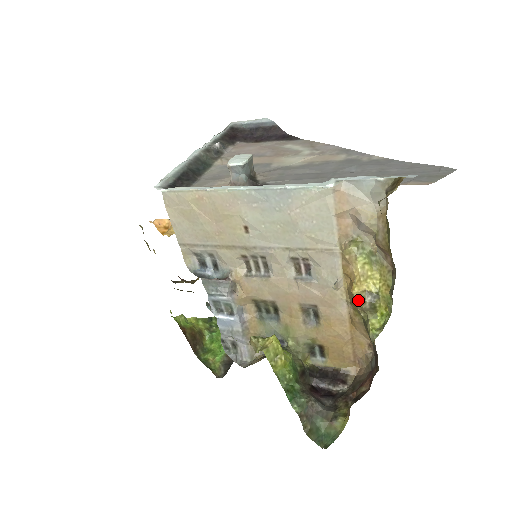
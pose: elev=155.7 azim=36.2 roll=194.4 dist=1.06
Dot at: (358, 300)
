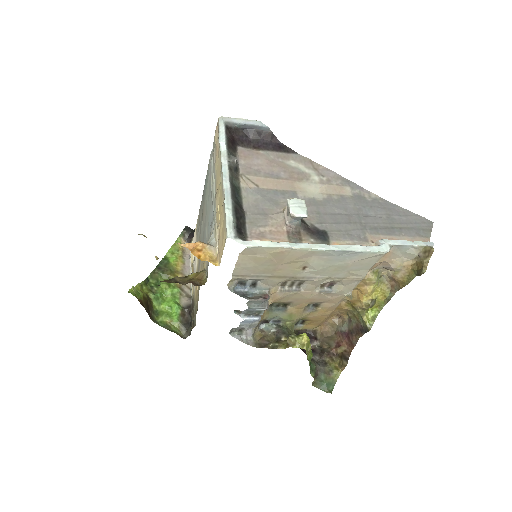
Dot at: (365, 305)
